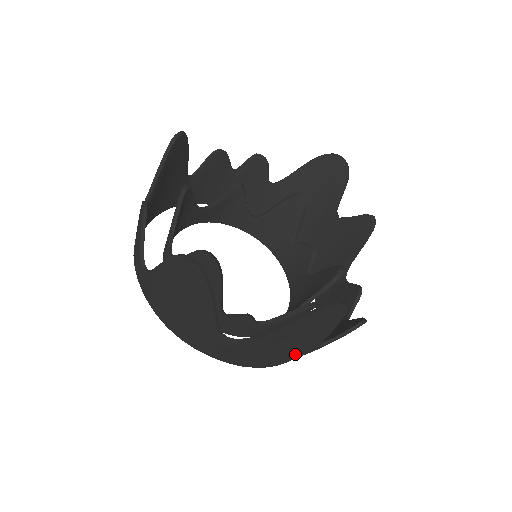
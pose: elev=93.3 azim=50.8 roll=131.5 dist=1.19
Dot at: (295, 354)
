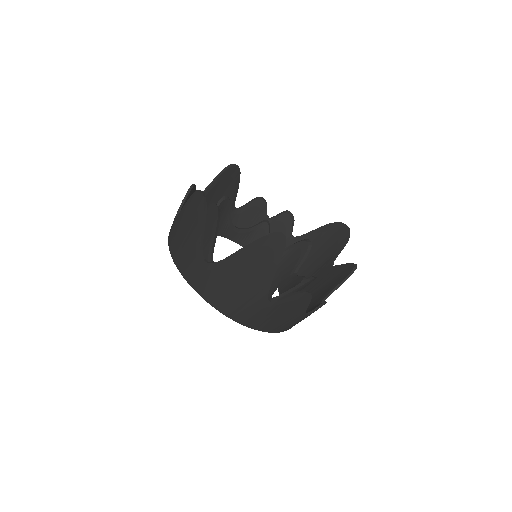
Dot at: (250, 302)
